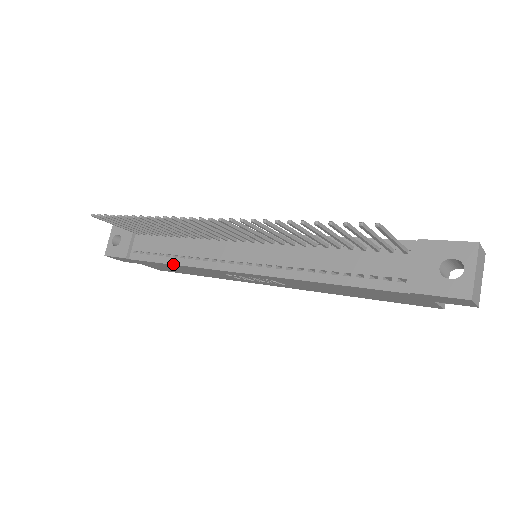
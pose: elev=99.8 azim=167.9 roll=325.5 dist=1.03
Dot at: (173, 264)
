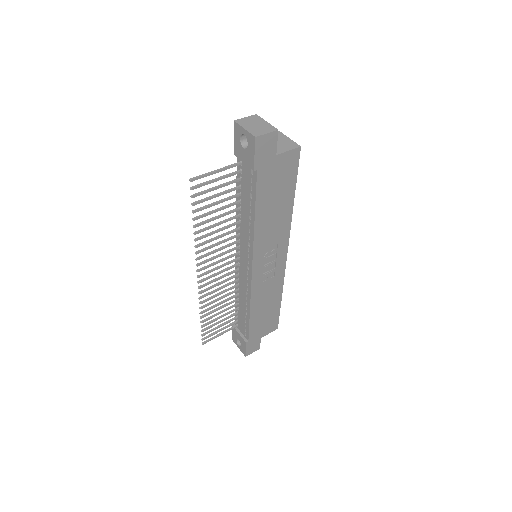
Dot at: (249, 313)
